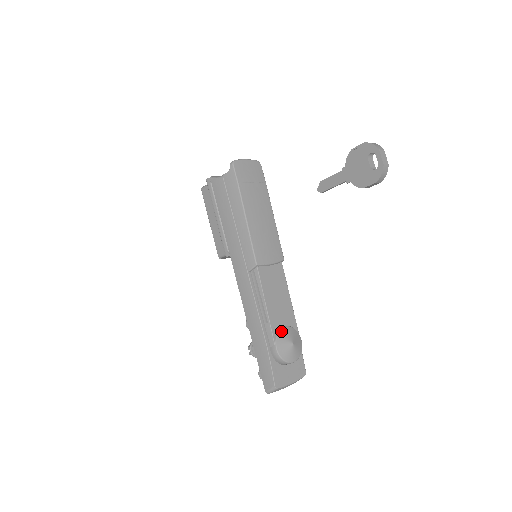
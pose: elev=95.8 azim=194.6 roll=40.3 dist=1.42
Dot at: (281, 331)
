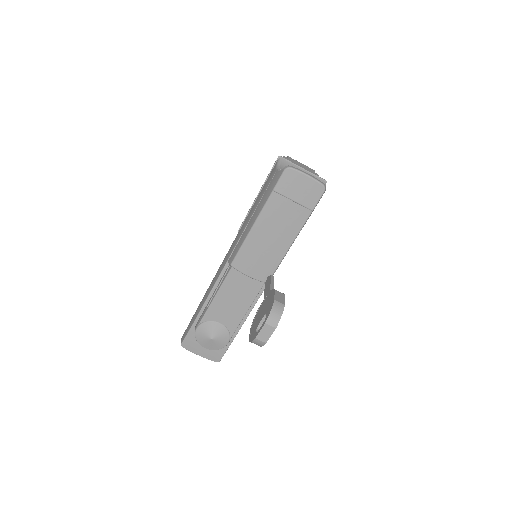
Dot at: (212, 323)
